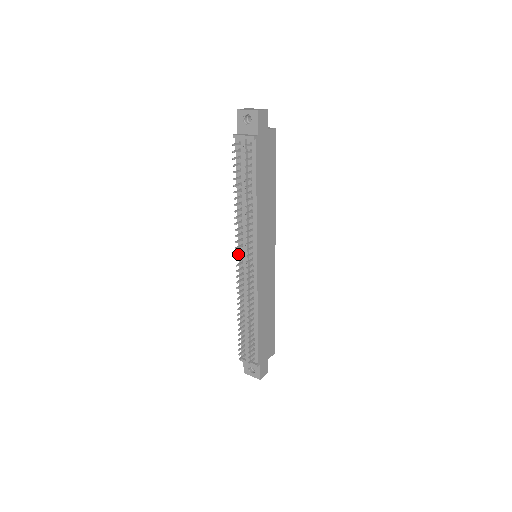
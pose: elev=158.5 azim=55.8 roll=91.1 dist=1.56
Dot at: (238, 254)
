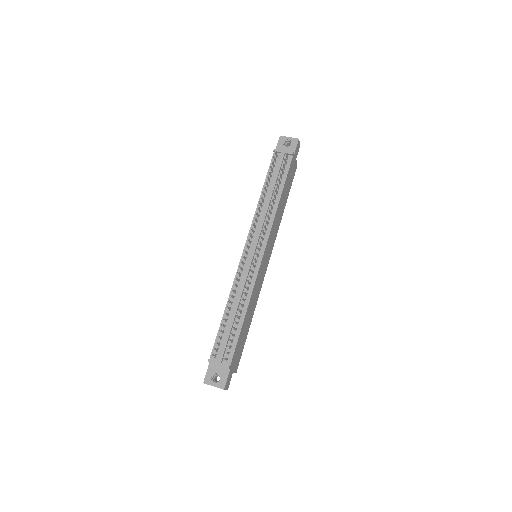
Dot at: occluded
